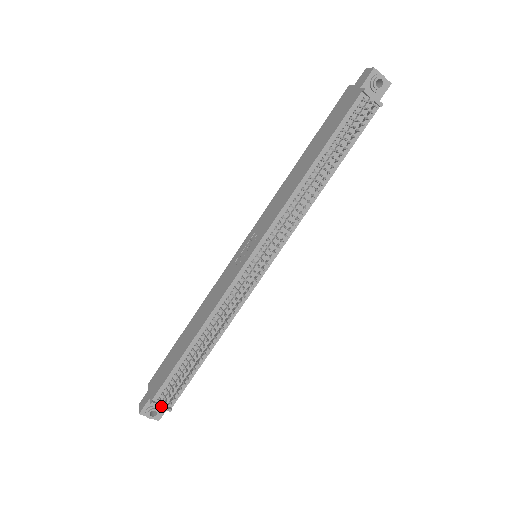
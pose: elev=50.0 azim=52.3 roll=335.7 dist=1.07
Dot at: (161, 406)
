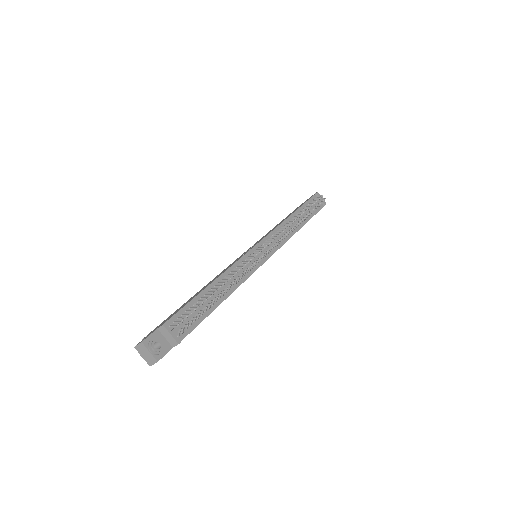
Dot at: (172, 332)
